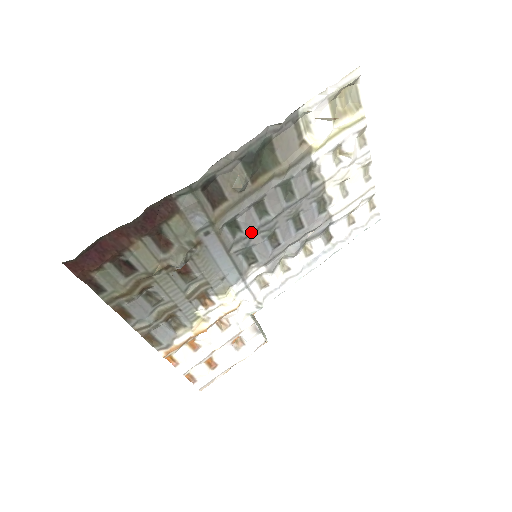
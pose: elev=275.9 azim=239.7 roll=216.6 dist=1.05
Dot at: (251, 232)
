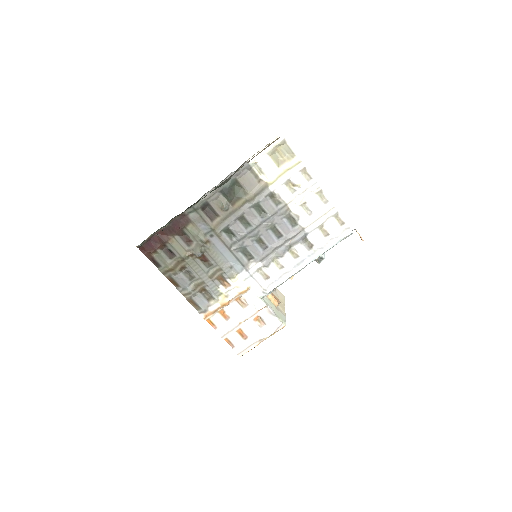
Dot at: (242, 237)
